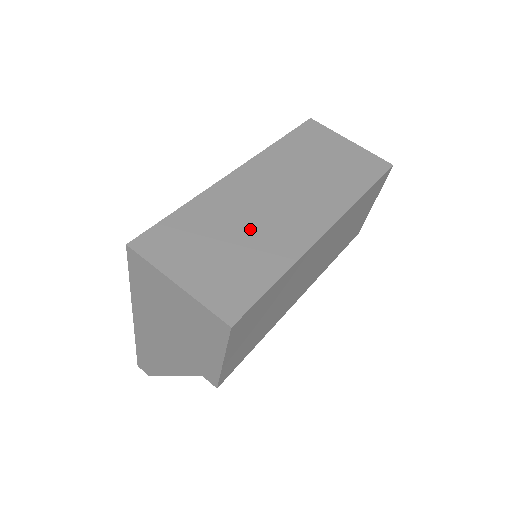
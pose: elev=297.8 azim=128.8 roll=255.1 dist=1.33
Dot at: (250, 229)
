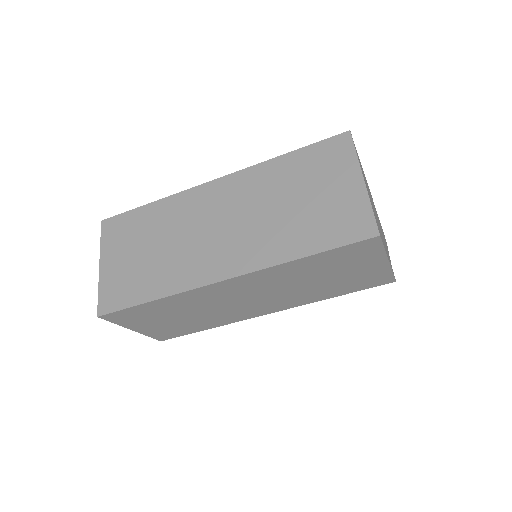
Dot at: (171, 246)
